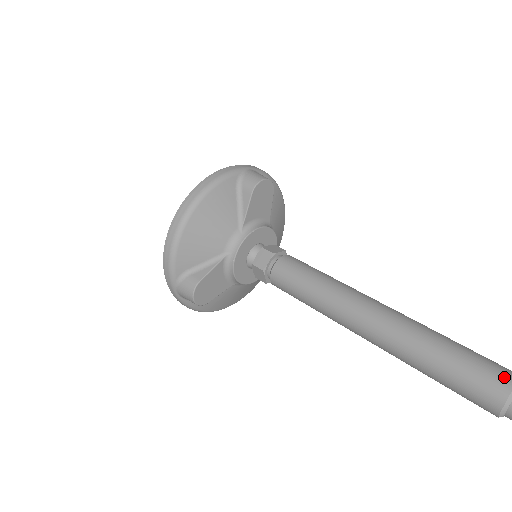
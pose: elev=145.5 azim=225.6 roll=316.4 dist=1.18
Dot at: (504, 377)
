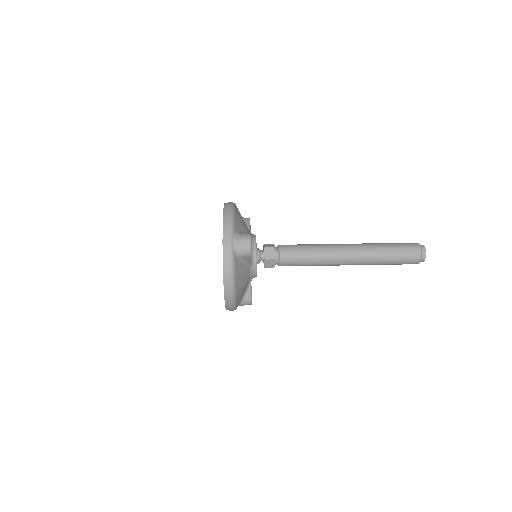
Dot at: (416, 256)
